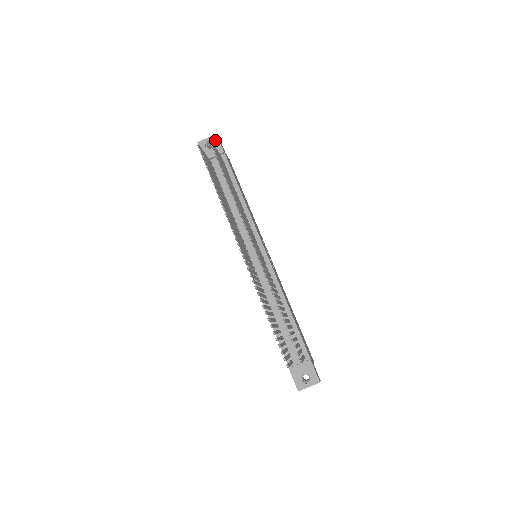
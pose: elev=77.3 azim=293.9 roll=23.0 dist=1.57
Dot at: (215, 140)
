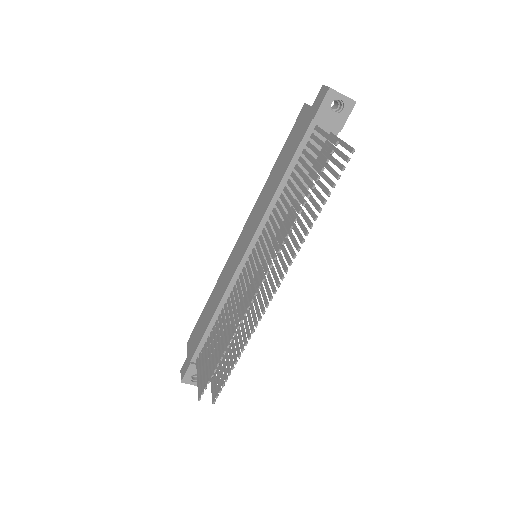
Dot at: (348, 108)
